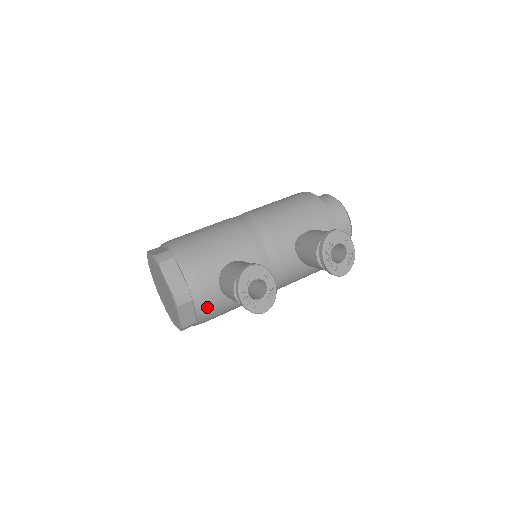
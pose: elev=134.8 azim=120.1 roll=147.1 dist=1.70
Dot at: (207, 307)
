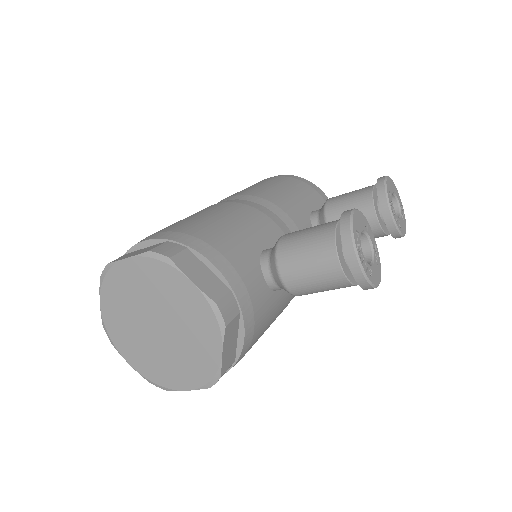
Dot at: (255, 324)
